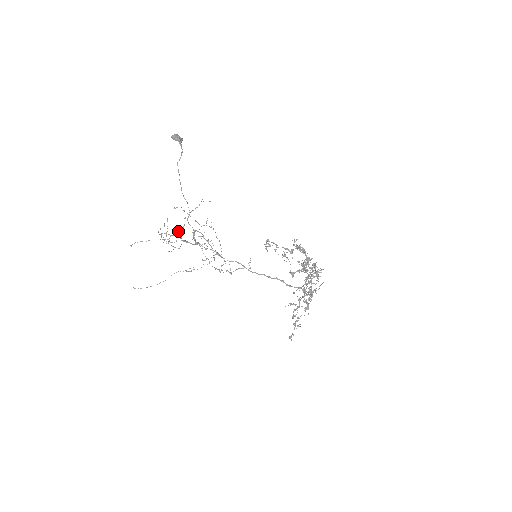
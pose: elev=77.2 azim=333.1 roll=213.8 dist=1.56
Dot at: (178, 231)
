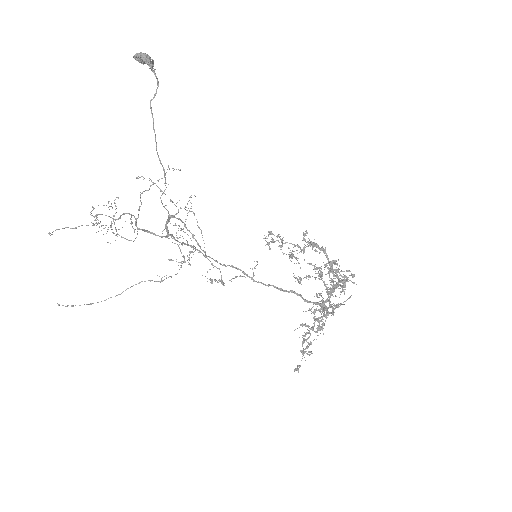
Dot at: (128, 213)
